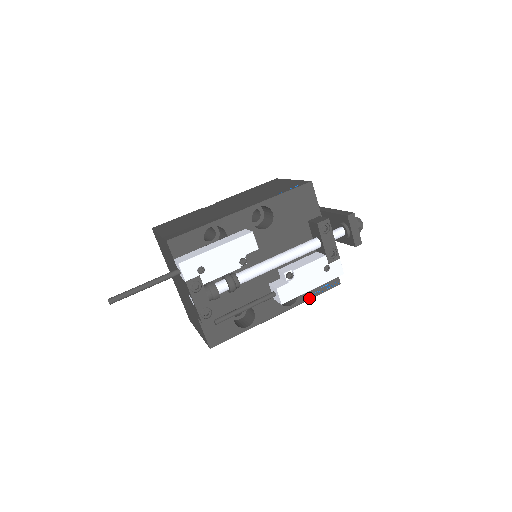
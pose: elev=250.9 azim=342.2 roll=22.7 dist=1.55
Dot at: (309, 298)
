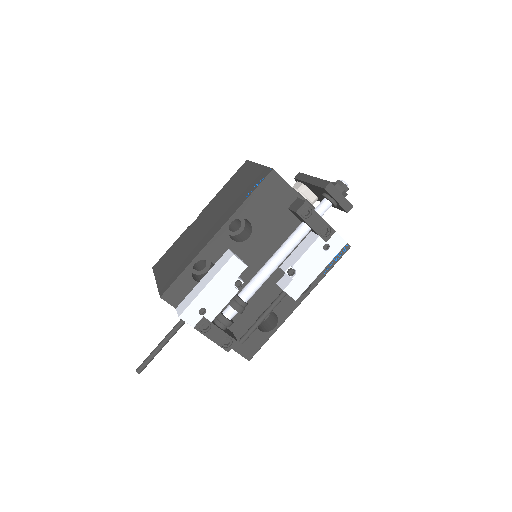
Dot at: (324, 275)
